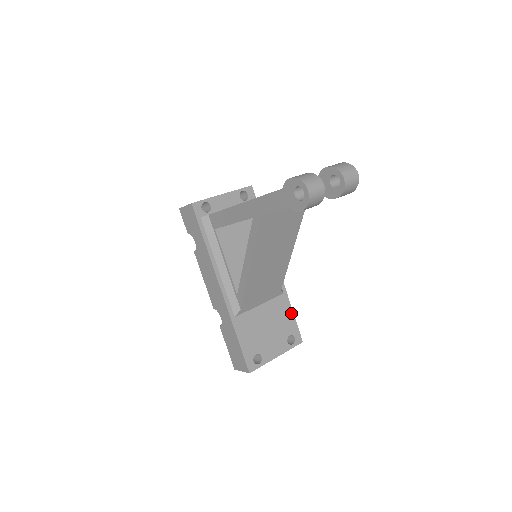
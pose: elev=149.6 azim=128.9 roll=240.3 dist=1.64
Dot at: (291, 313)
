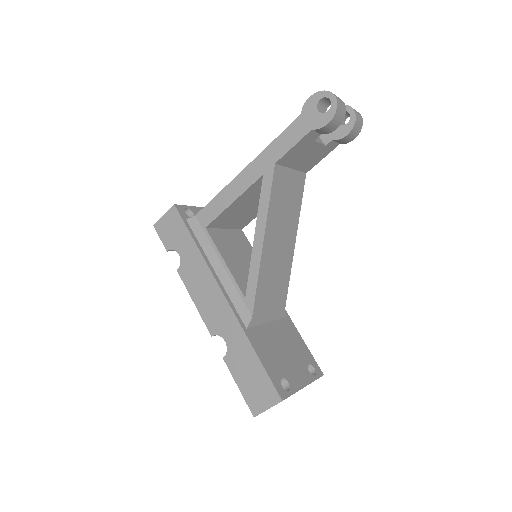
Dot at: (301, 340)
